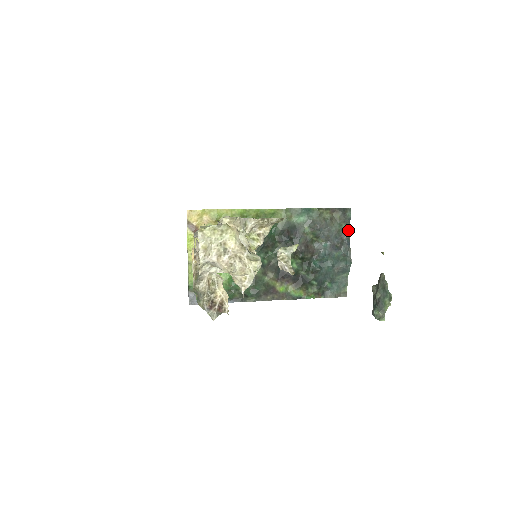
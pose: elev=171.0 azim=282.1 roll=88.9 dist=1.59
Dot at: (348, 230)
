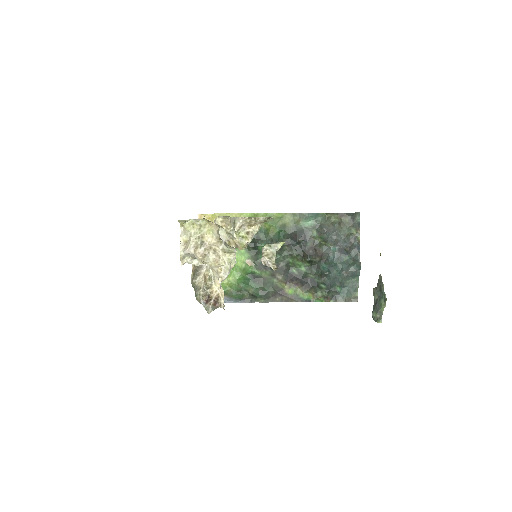
Dot at: (358, 234)
